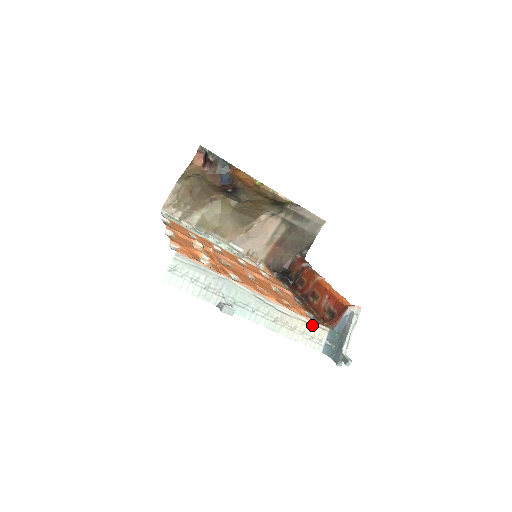
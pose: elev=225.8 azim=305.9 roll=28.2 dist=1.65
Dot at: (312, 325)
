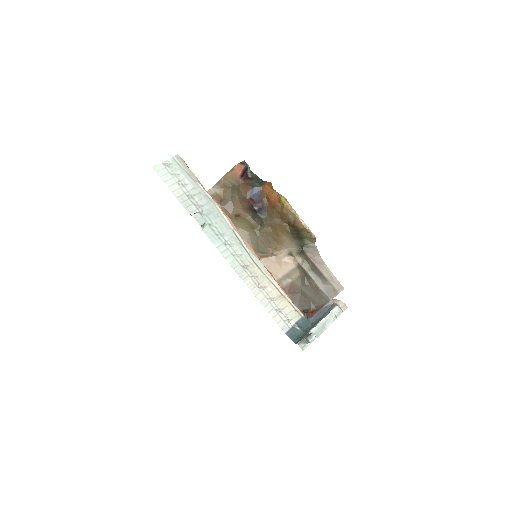
Dot at: (284, 297)
